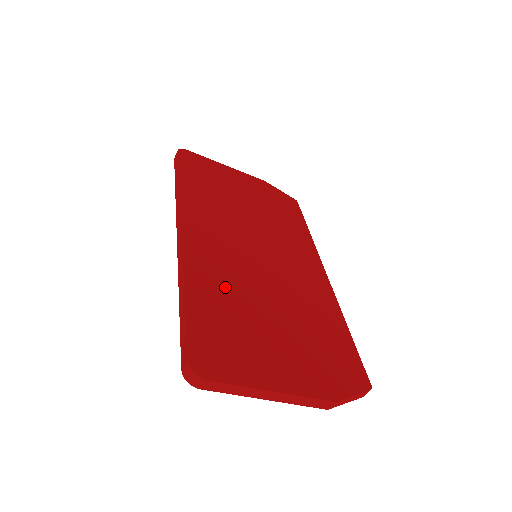
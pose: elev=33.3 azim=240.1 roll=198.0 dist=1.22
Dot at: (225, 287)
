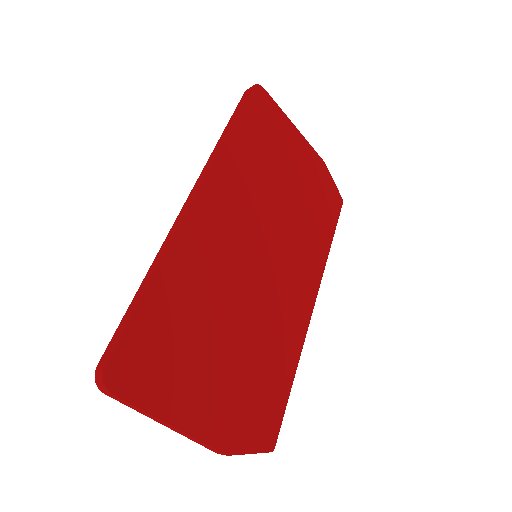
Dot at: (197, 288)
